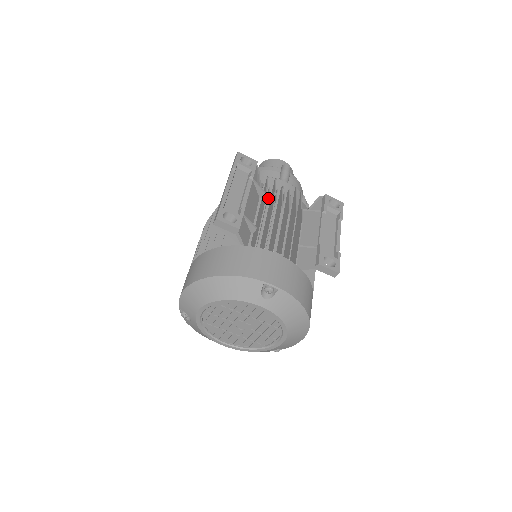
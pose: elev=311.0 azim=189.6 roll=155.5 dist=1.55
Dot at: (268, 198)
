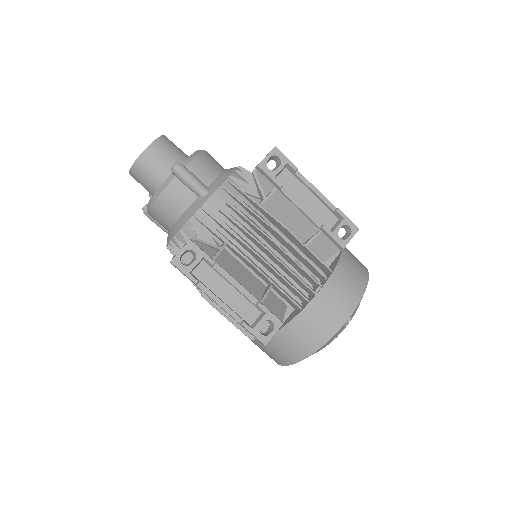
Dot at: (234, 244)
